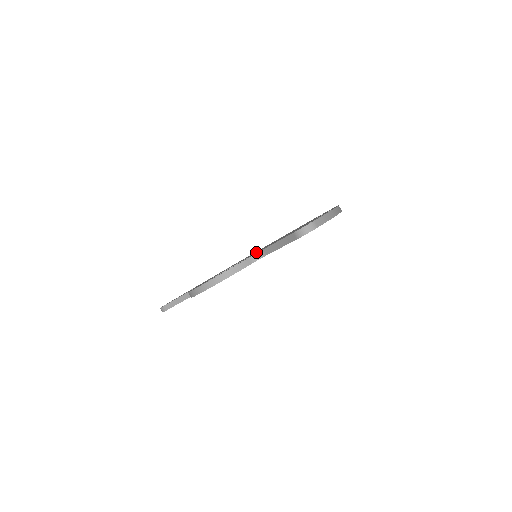
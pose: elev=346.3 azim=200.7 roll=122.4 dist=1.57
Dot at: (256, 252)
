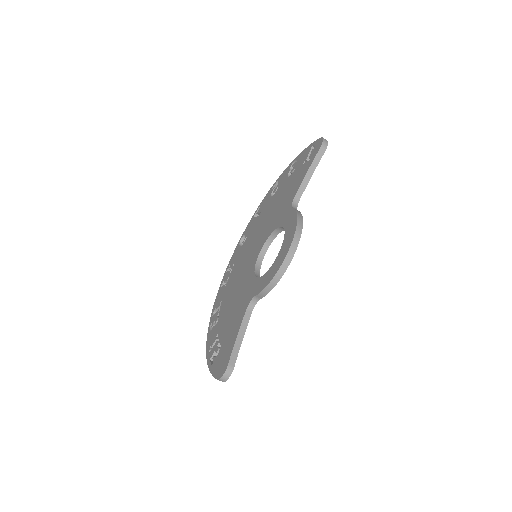
Dot at: (260, 245)
